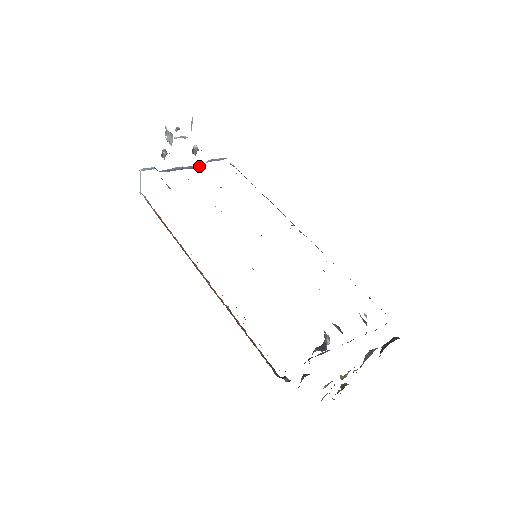
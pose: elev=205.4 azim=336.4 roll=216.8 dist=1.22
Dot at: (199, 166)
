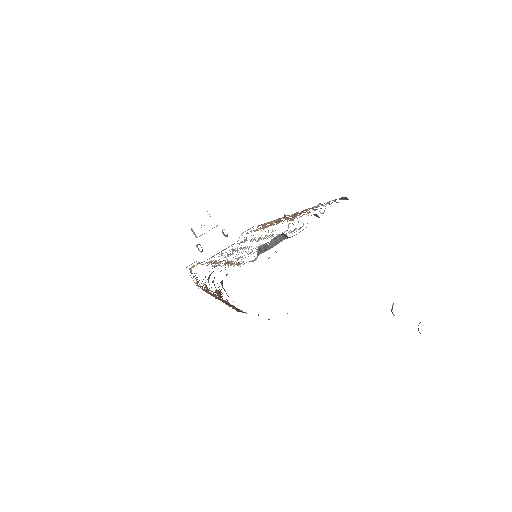
Dot at: occluded
